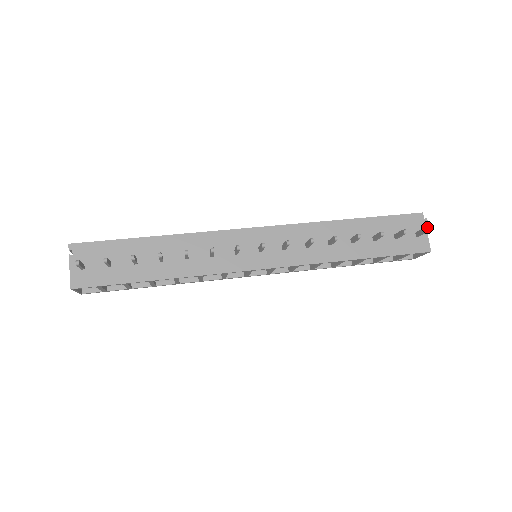
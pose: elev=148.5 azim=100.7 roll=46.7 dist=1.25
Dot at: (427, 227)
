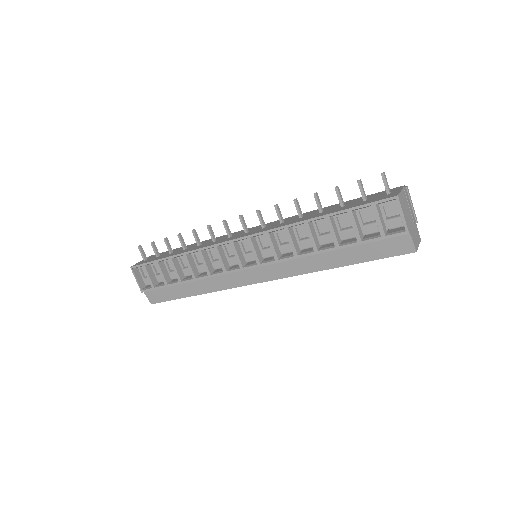
Dot at: (384, 173)
